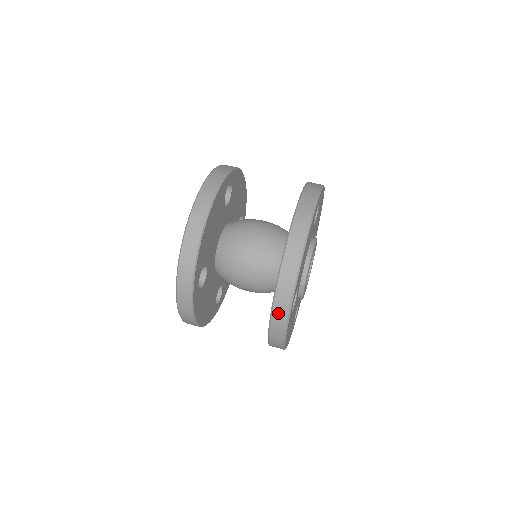
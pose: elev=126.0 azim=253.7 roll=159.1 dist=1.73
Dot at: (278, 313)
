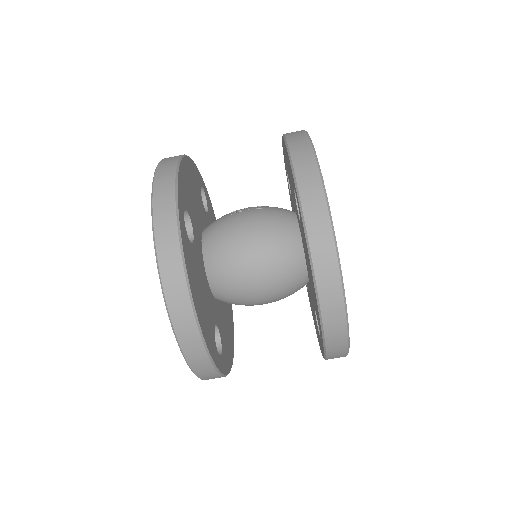
Dot at: (334, 355)
